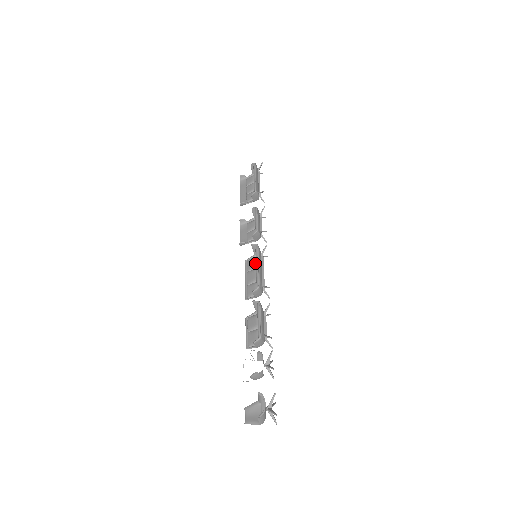
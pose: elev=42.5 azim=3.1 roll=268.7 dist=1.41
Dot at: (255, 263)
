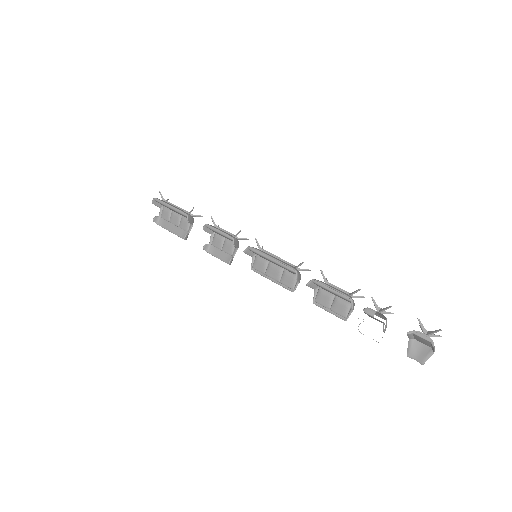
Dot at: (263, 261)
